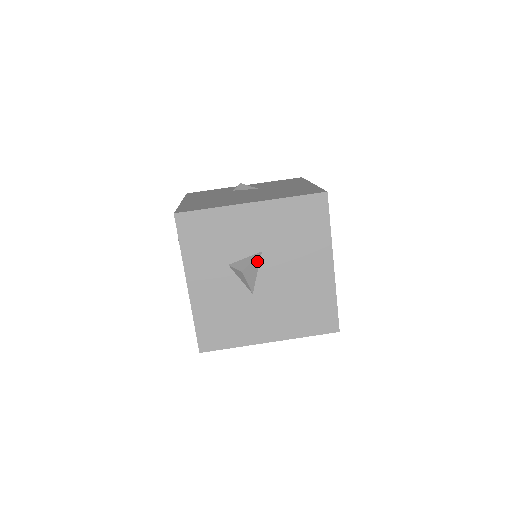
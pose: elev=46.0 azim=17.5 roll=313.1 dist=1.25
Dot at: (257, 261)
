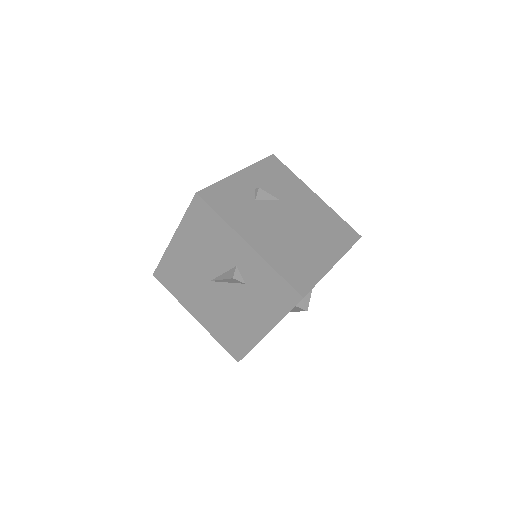
Dot at: (308, 294)
